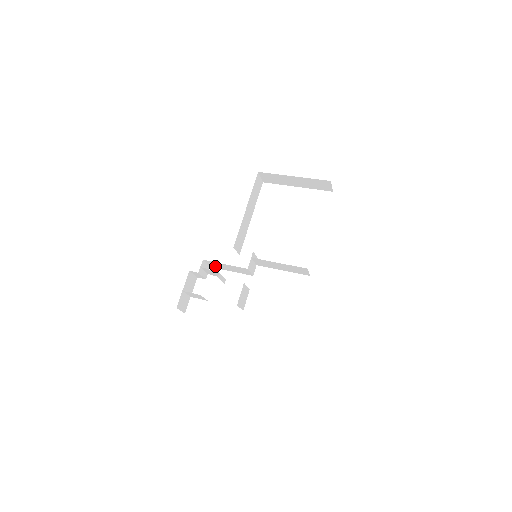
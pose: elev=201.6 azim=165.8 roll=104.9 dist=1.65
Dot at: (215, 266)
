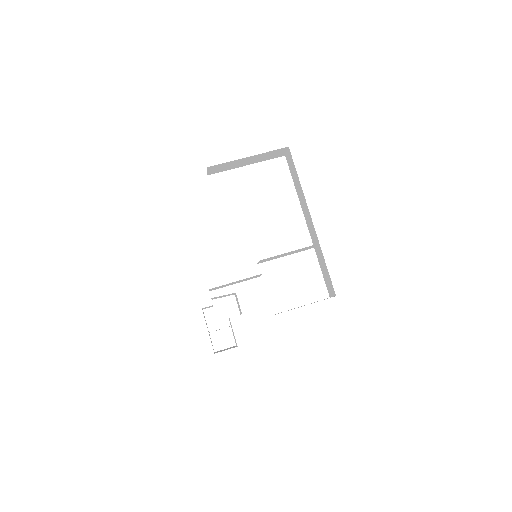
Dot at: (218, 288)
